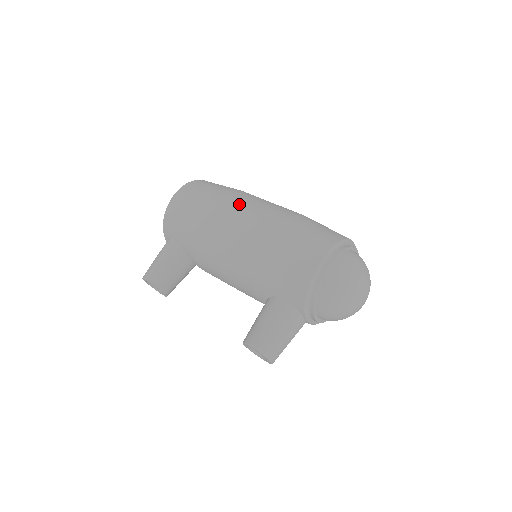
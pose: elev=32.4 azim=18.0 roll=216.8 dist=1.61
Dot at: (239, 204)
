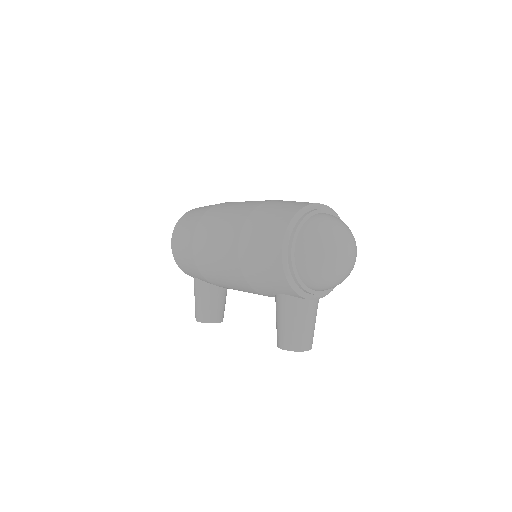
Dot at: (209, 229)
